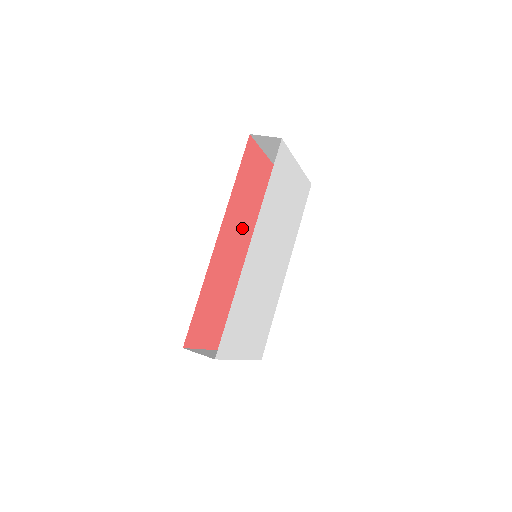
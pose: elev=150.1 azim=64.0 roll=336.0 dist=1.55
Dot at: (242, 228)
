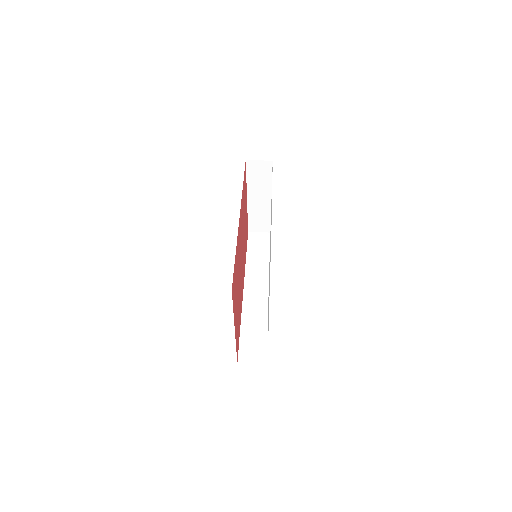
Dot at: (242, 232)
